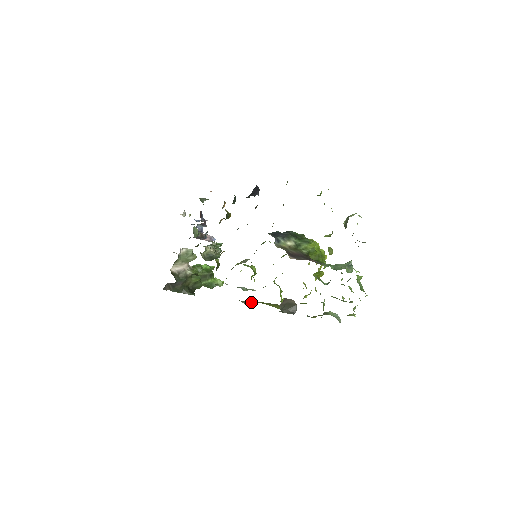
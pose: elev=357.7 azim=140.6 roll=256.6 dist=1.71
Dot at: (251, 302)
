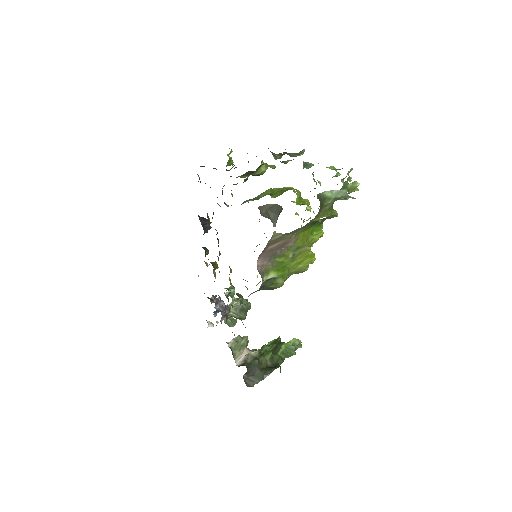
Dot at: (277, 274)
